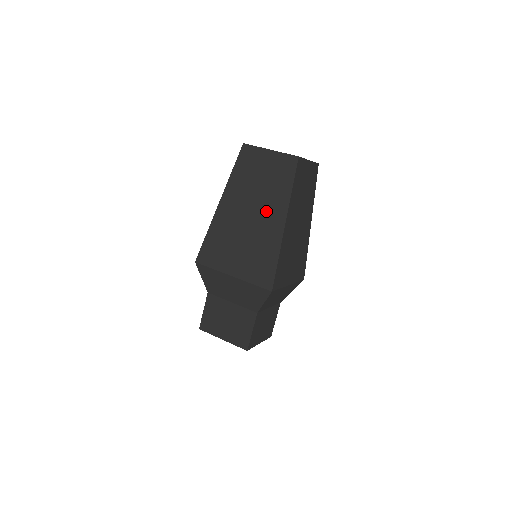
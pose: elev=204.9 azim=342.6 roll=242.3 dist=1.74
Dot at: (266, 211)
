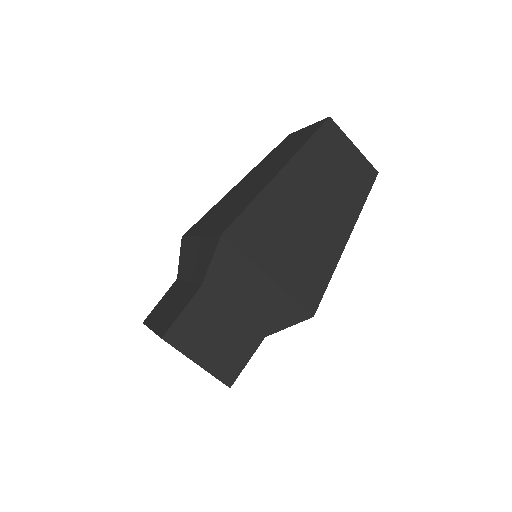
Dot at: (333, 213)
